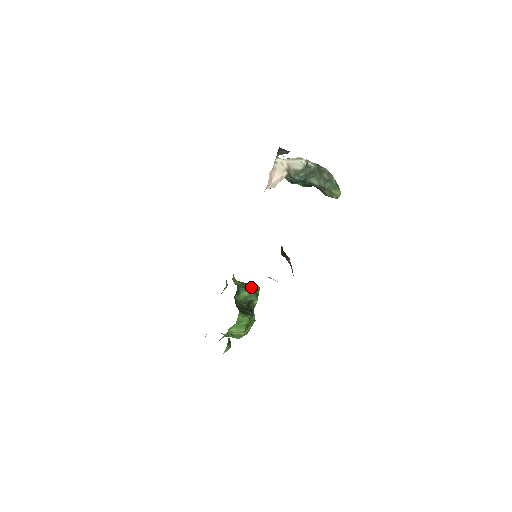
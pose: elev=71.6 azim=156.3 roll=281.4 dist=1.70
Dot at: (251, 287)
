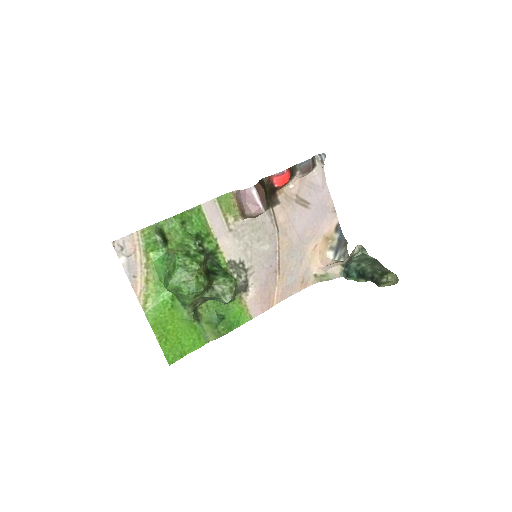
Dot at: occluded
